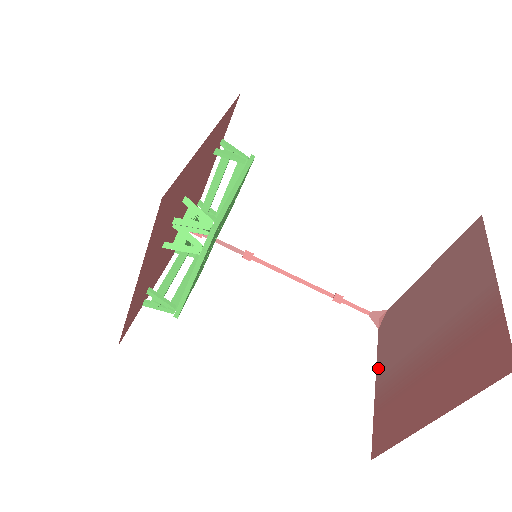
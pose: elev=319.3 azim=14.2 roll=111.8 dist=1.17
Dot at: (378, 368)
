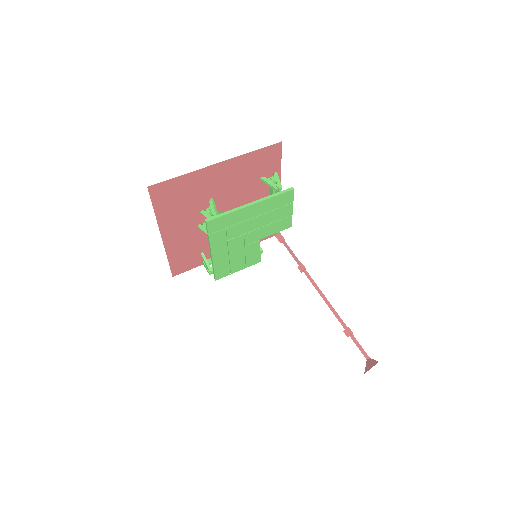
Dot at: occluded
